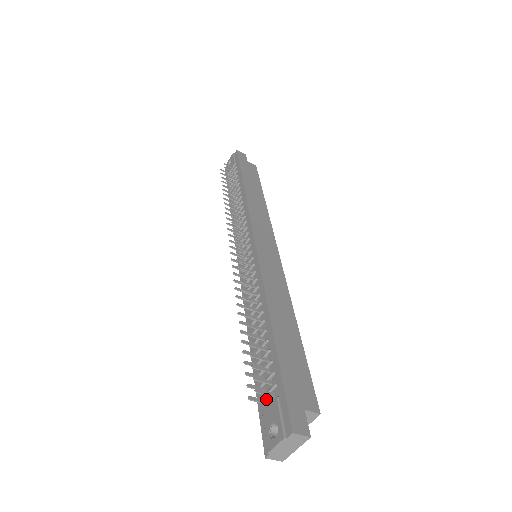
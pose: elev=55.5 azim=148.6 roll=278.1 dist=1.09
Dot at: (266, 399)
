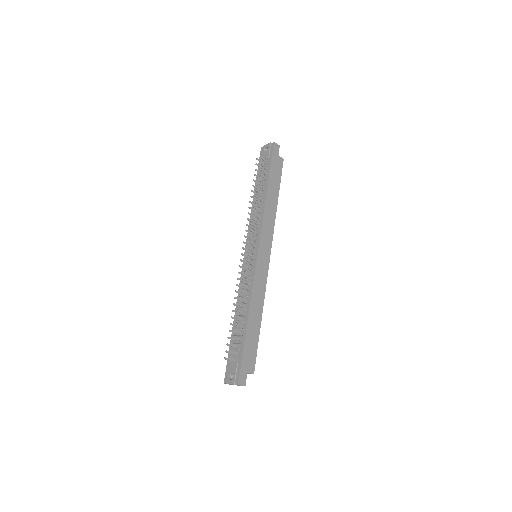
Dot at: occluded
